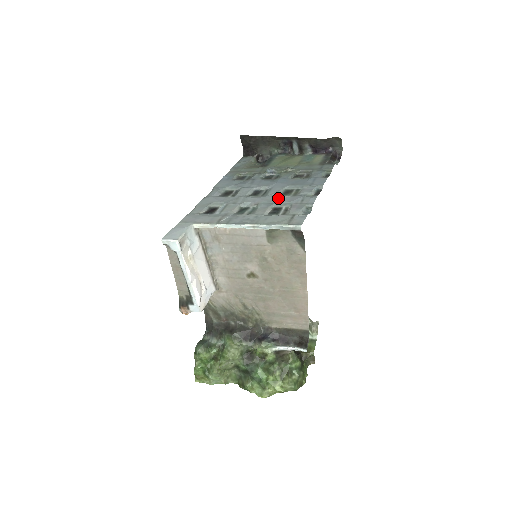
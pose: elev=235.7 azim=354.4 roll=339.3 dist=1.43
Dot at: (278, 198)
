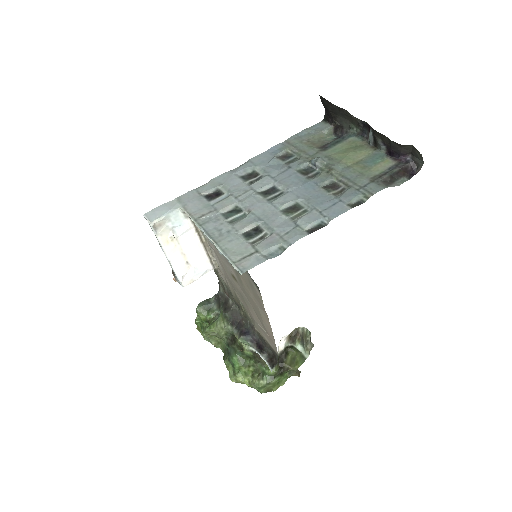
Dot at: (274, 214)
